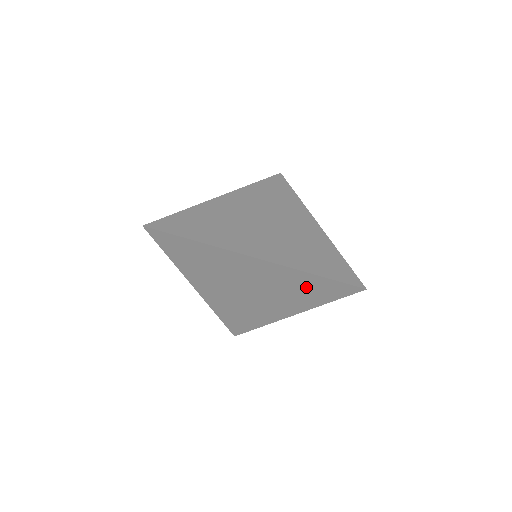
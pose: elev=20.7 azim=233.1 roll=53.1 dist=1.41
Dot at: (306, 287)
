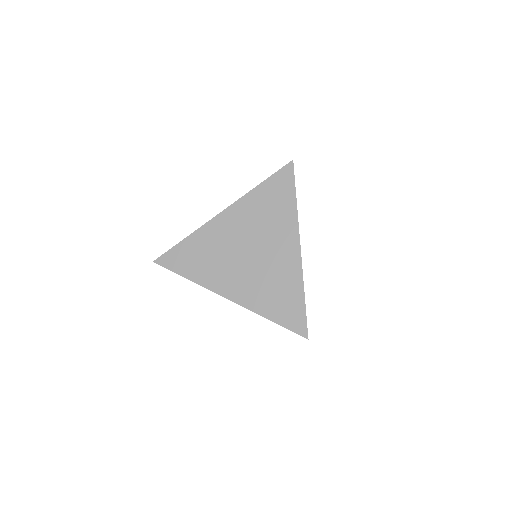
Dot at: occluded
